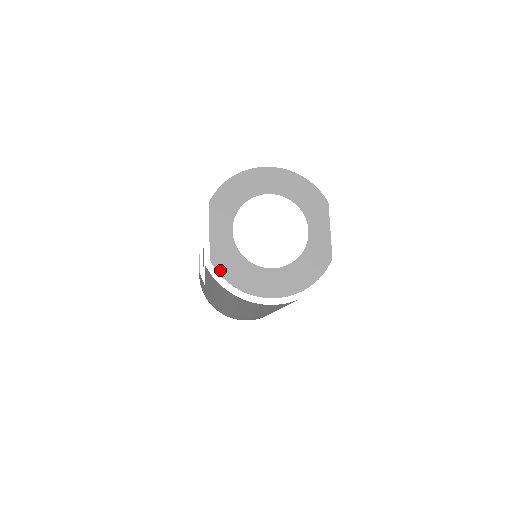
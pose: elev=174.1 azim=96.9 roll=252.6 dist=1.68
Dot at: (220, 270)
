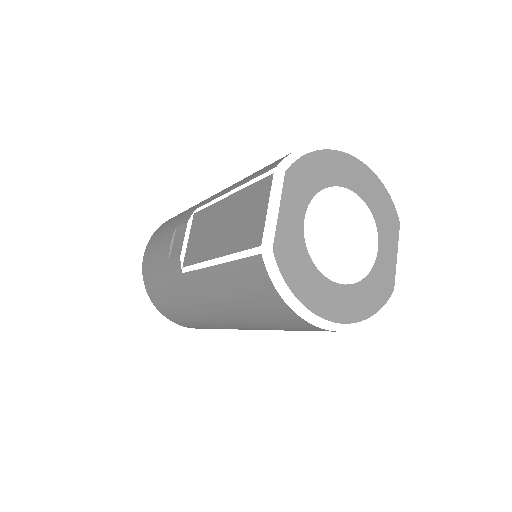
Dot at: (282, 266)
